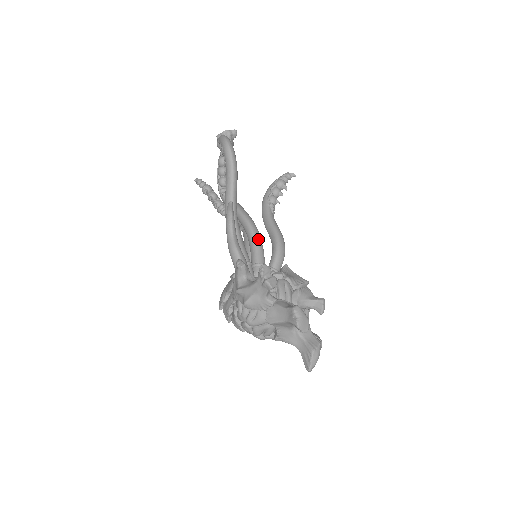
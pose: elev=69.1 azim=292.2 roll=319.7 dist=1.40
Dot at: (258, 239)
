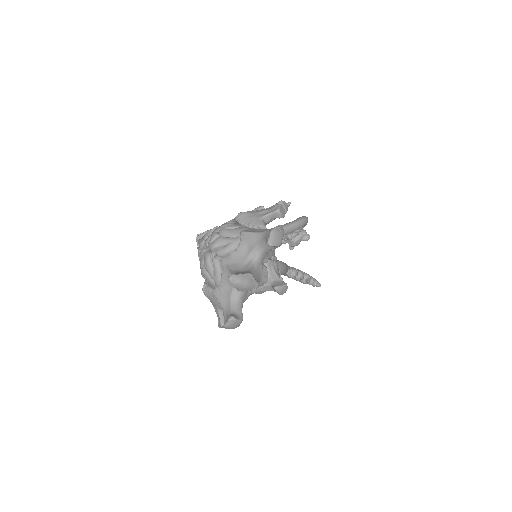
Dot at: occluded
